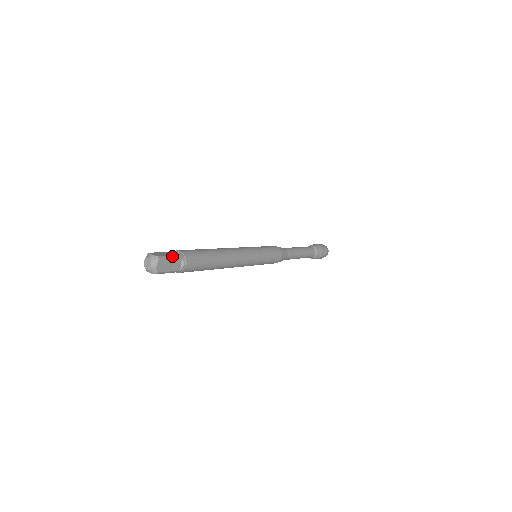
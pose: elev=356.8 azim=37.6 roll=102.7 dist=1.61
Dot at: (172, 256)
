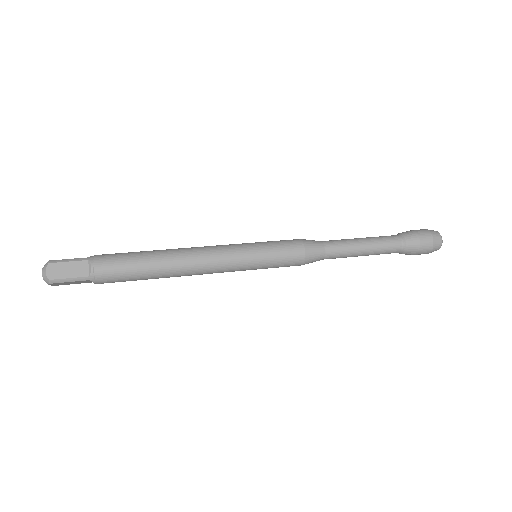
Dot at: (73, 279)
